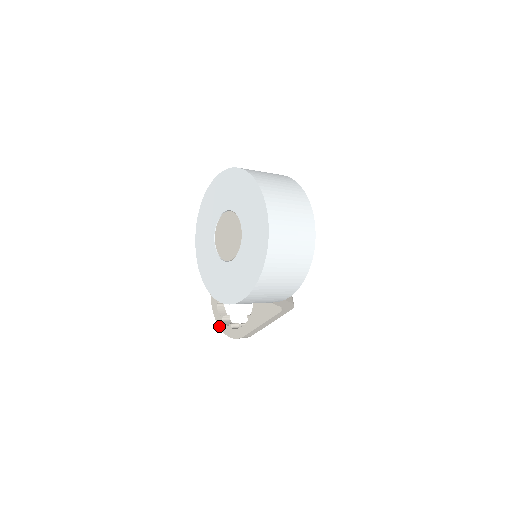
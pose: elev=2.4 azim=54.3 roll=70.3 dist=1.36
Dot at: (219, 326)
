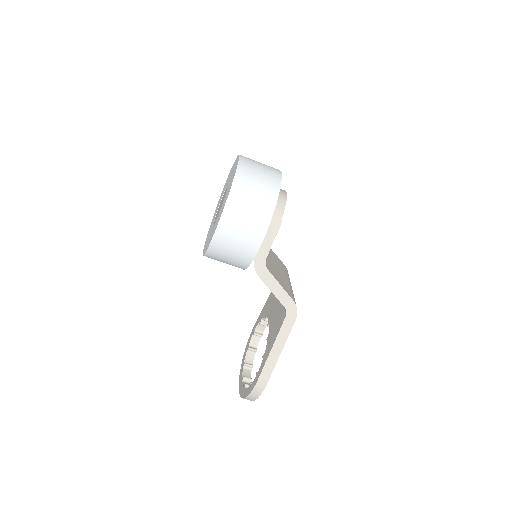
Dot at: (241, 397)
